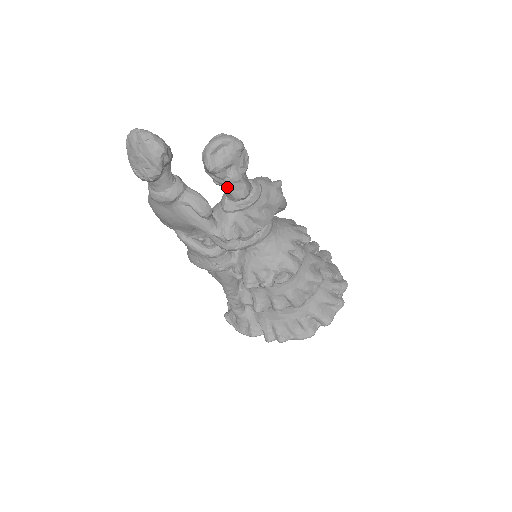
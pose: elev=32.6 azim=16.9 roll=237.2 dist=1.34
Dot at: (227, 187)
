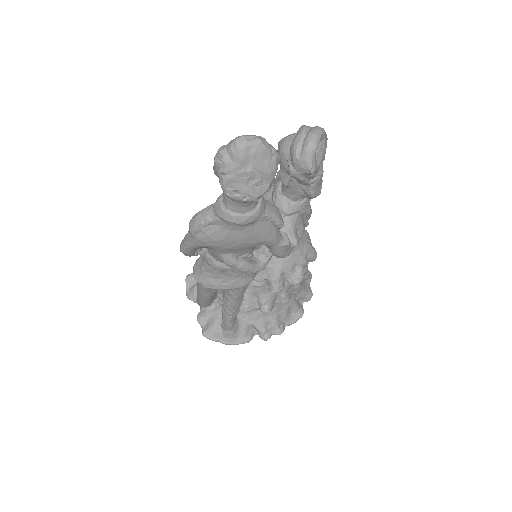
Dot at: (303, 187)
